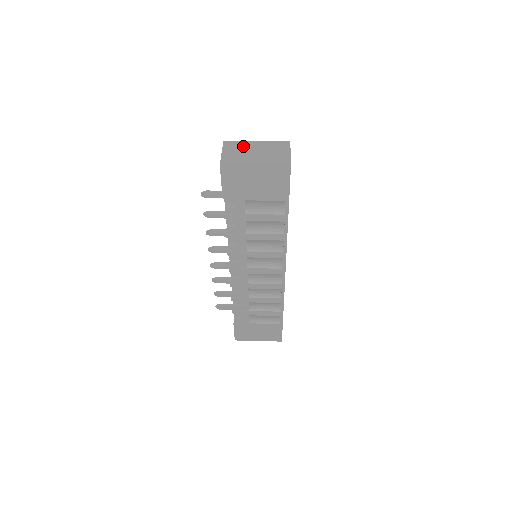
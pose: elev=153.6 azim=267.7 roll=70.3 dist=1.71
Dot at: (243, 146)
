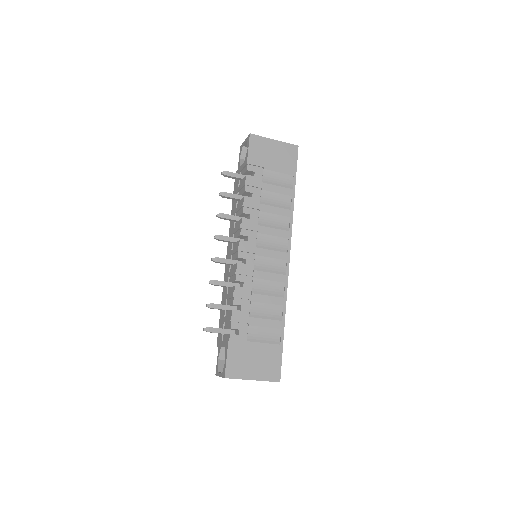
Dot at: occluded
